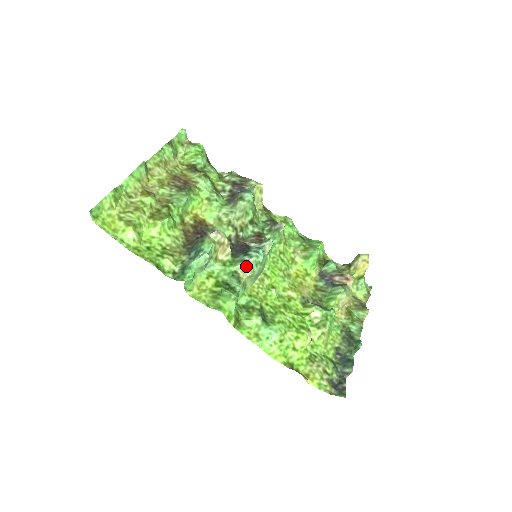
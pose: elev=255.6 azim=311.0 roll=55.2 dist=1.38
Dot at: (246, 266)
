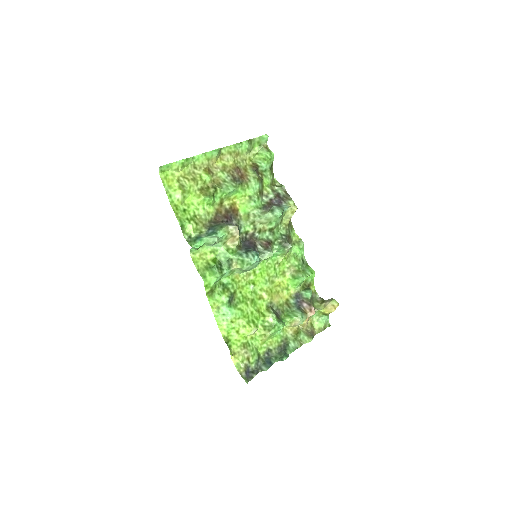
Dot at: (240, 260)
